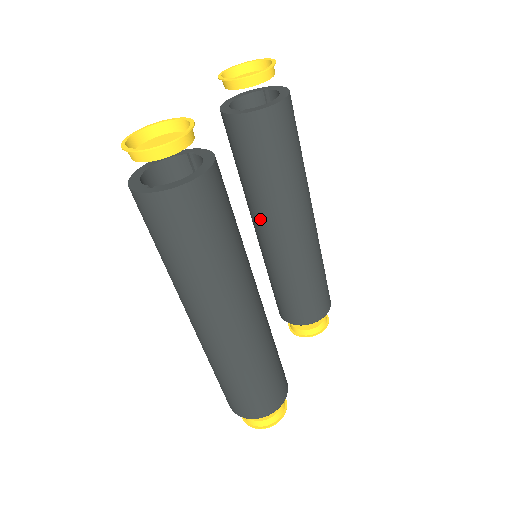
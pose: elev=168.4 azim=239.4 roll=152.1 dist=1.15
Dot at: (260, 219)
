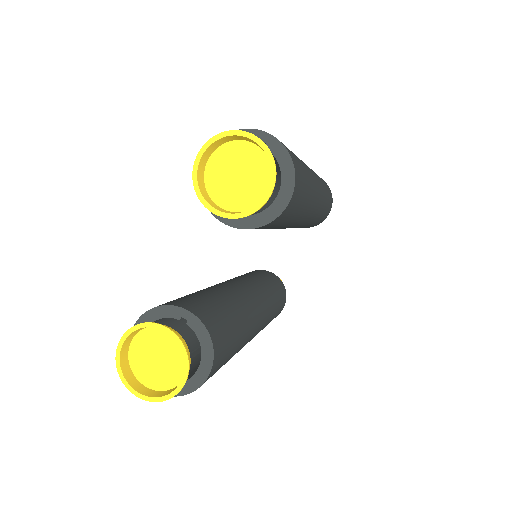
Dot at: occluded
